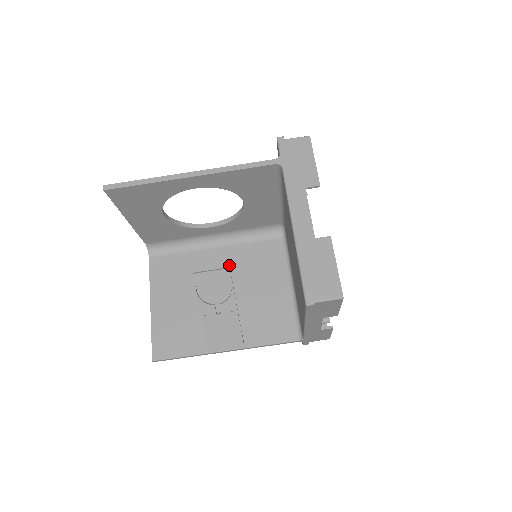
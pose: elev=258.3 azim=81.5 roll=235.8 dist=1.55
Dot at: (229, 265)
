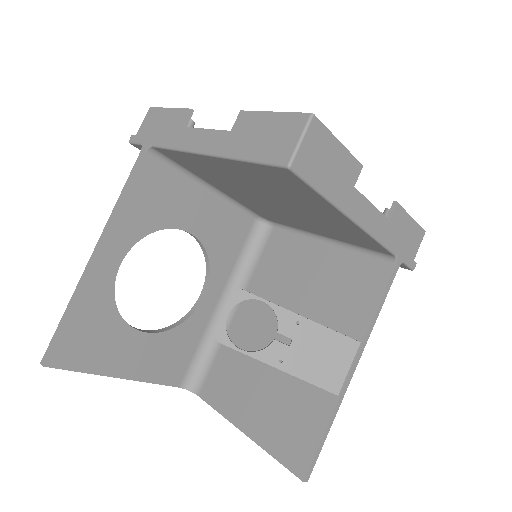
Dot at: (261, 305)
